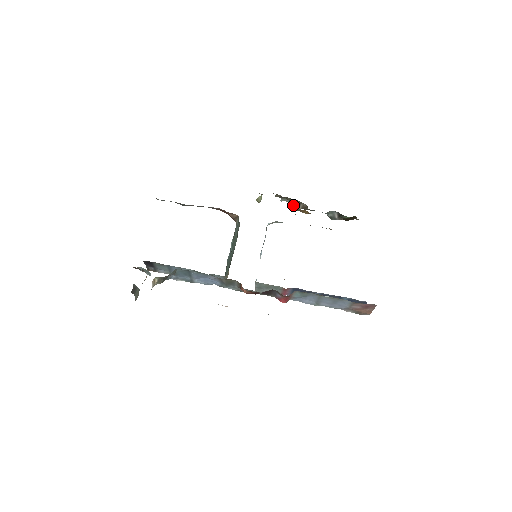
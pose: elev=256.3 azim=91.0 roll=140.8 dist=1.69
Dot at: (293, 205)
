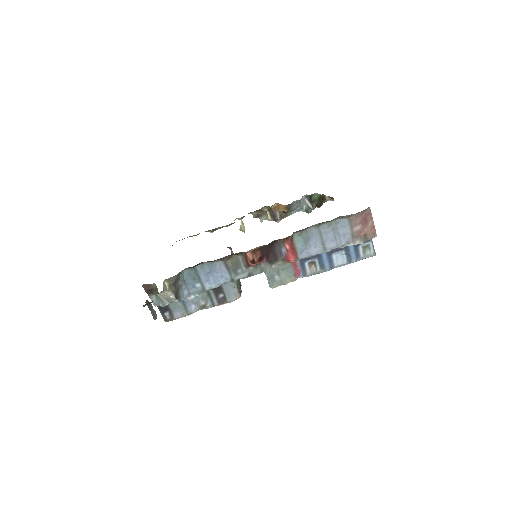
Dot at: (272, 220)
